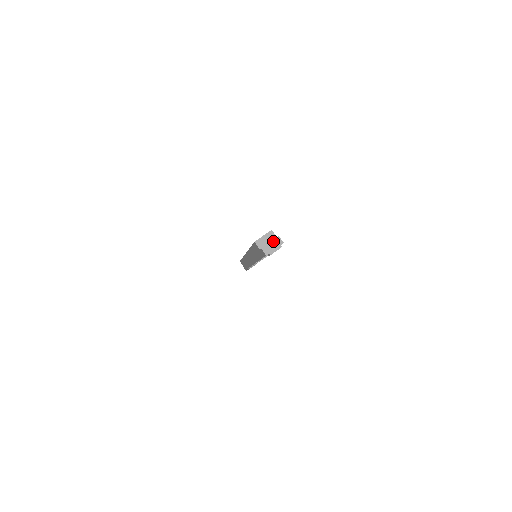
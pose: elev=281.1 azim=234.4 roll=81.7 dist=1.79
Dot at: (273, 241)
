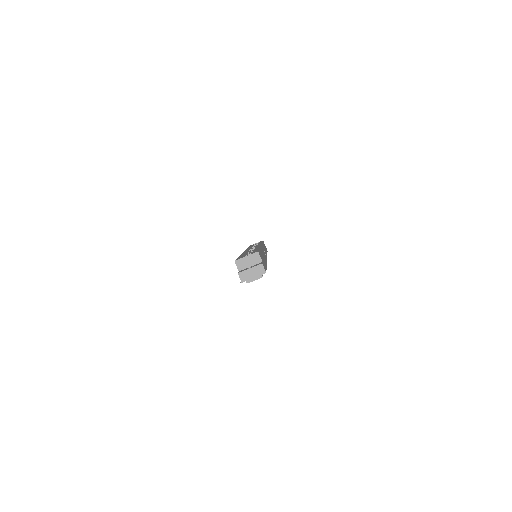
Dot at: (254, 268)
